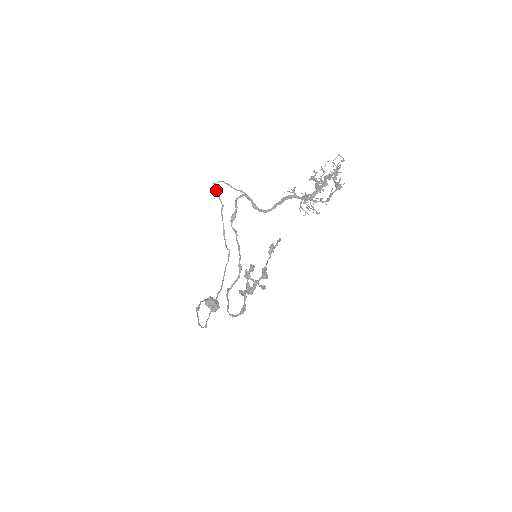
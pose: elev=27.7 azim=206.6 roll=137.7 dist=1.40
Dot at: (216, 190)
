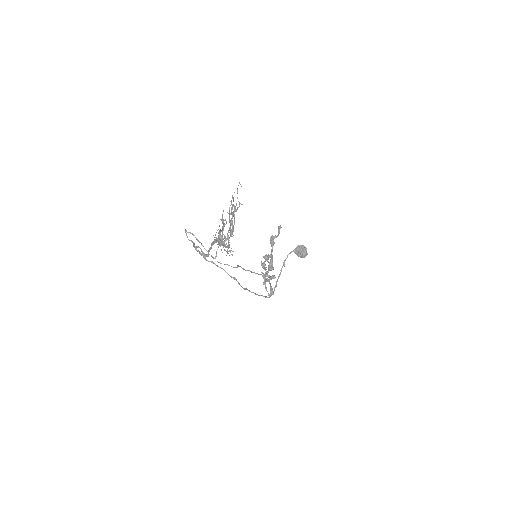
Dot at: (190, 233)
